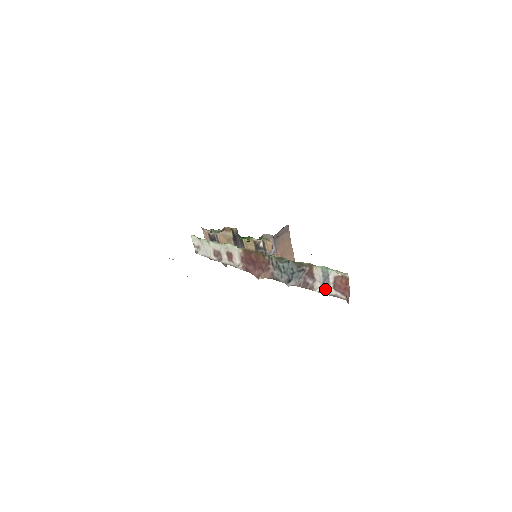
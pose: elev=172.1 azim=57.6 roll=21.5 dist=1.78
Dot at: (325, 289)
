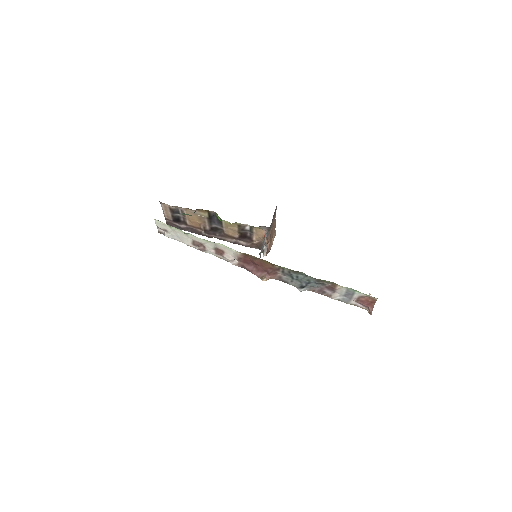
Dot at: (345, 299)
